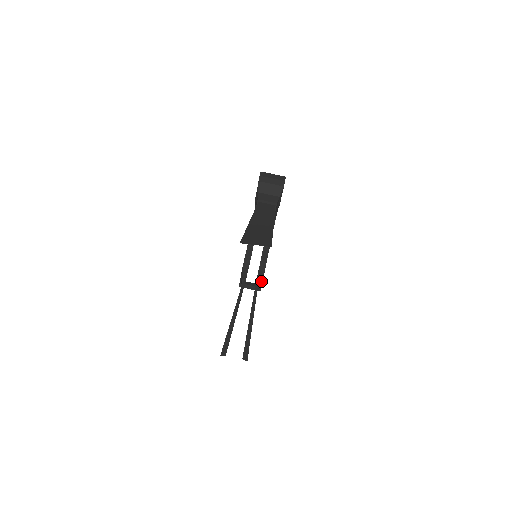
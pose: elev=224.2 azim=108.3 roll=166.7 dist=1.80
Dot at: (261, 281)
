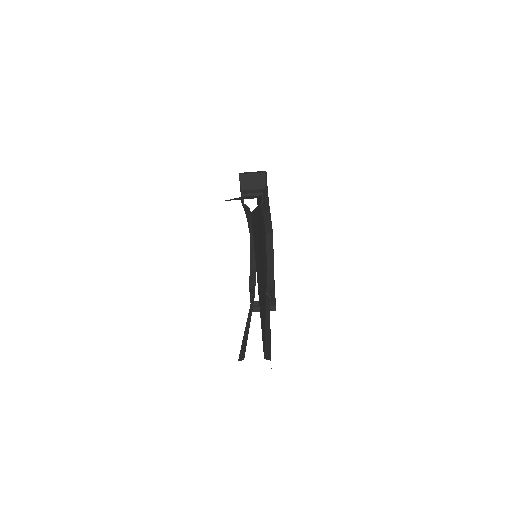
Dot at: (273, 296)
